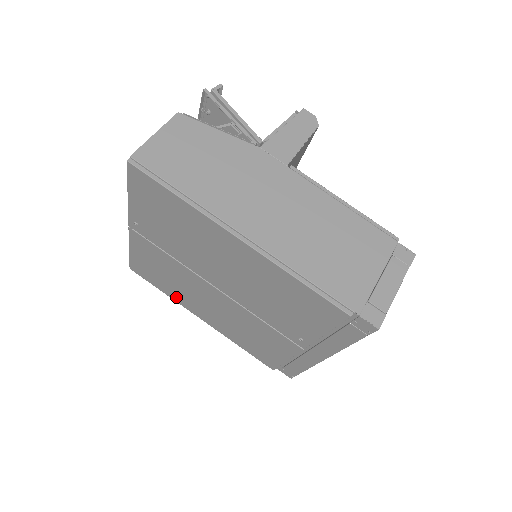
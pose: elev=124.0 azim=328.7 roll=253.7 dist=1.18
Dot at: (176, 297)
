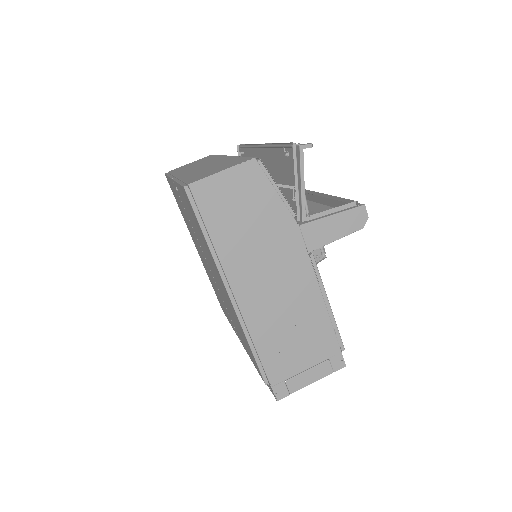
Dot at: (186, 223)
